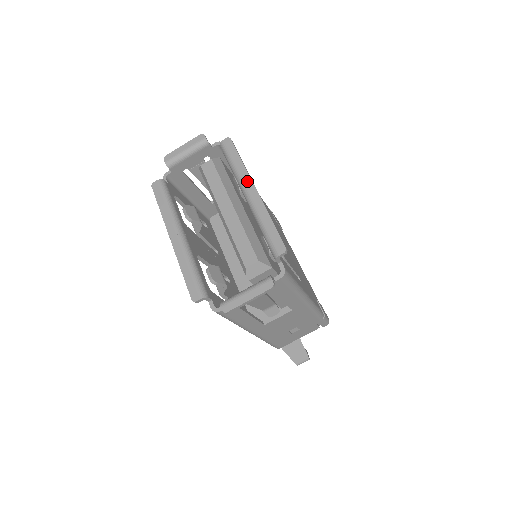
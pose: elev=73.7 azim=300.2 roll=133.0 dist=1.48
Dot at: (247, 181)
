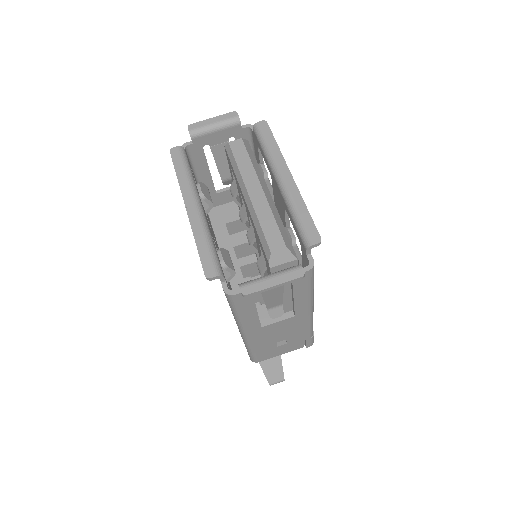
Dot at: (282, 166)
